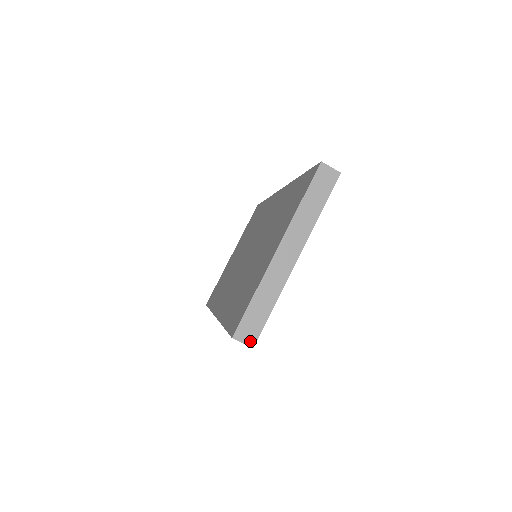
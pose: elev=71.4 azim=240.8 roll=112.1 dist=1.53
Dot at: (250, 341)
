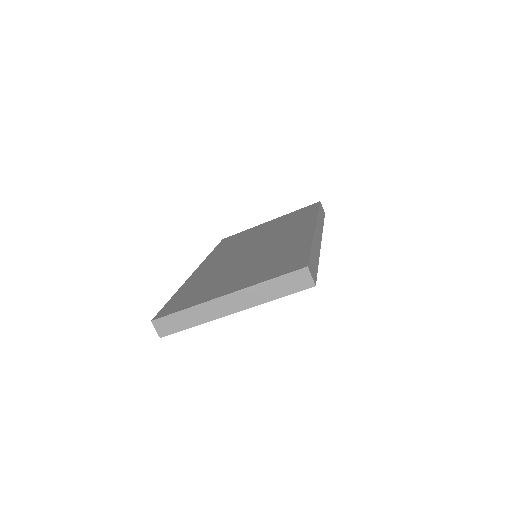
Dot at: (161, 332)
